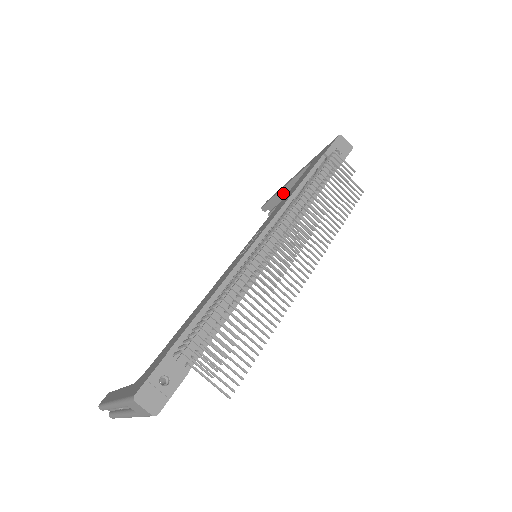
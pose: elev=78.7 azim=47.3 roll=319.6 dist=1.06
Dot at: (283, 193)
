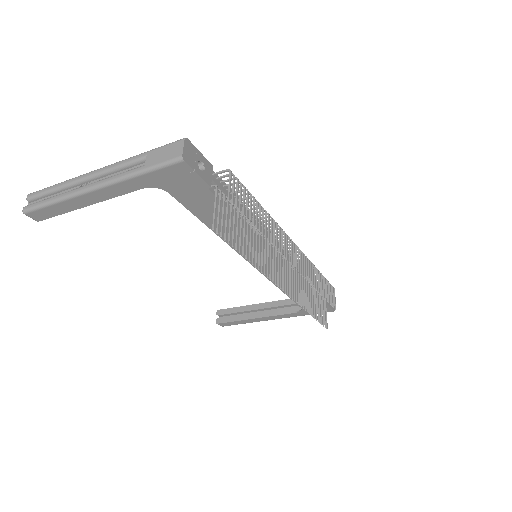
Dot at: (251, 308)
